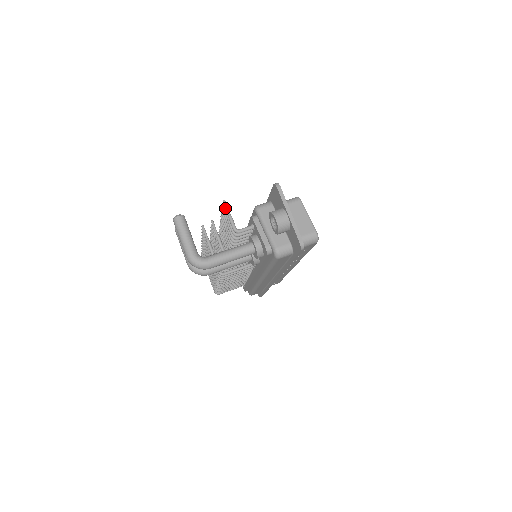
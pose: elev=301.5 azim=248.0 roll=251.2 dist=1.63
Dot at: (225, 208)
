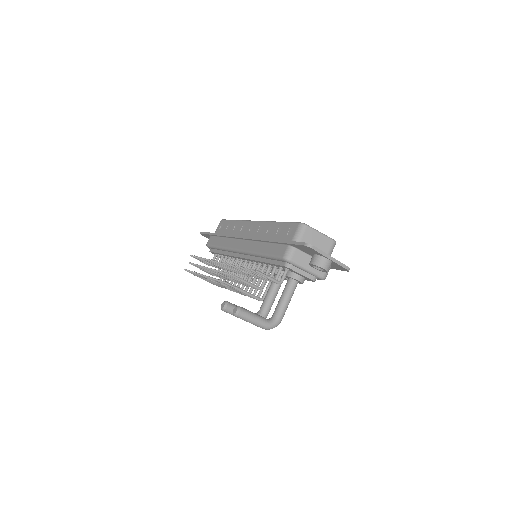
Dot at: occluded
